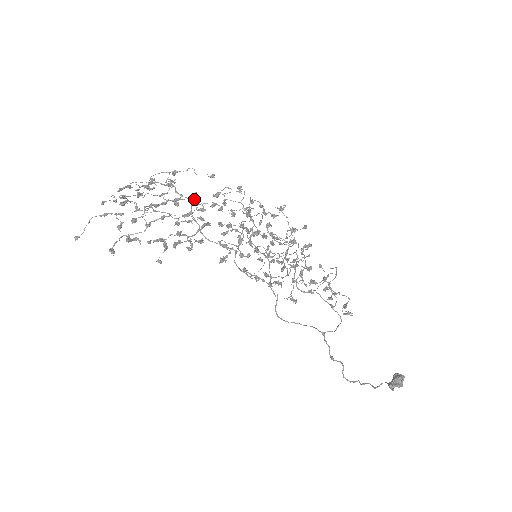
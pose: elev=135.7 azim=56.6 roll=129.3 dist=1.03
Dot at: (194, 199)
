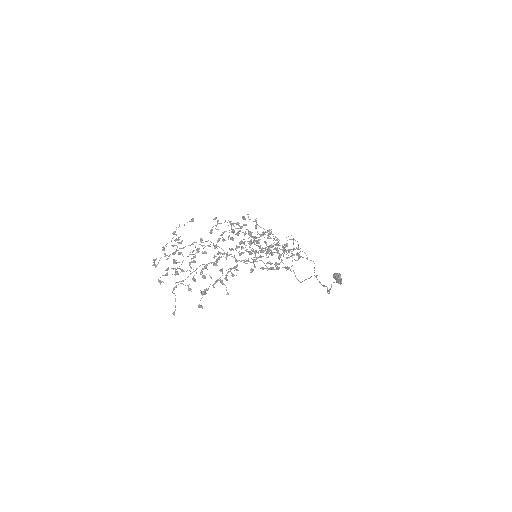
Dot at: occluded
